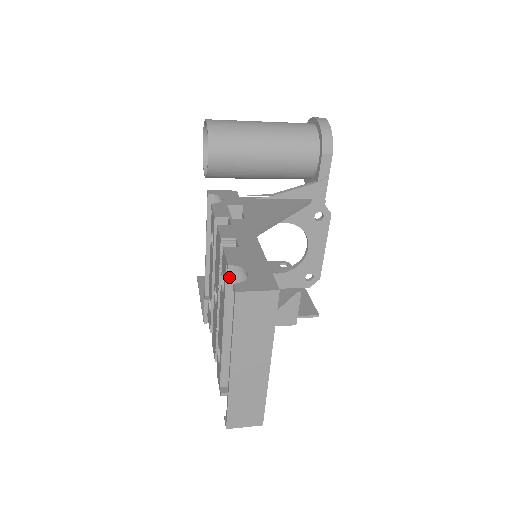
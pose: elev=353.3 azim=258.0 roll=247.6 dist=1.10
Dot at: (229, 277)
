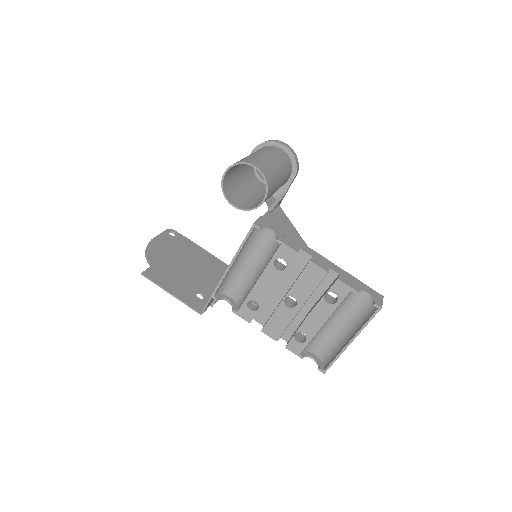
Dot at: (346, 296)
